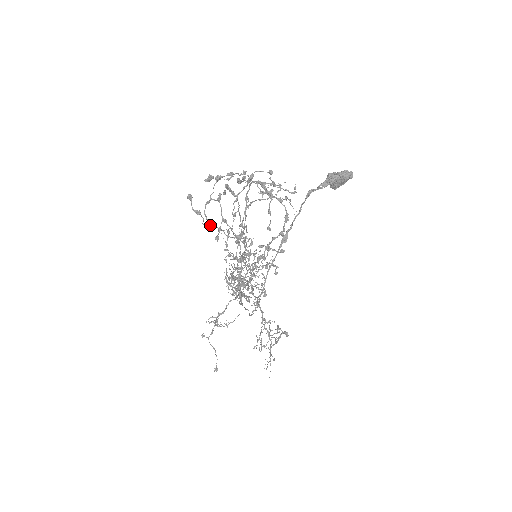
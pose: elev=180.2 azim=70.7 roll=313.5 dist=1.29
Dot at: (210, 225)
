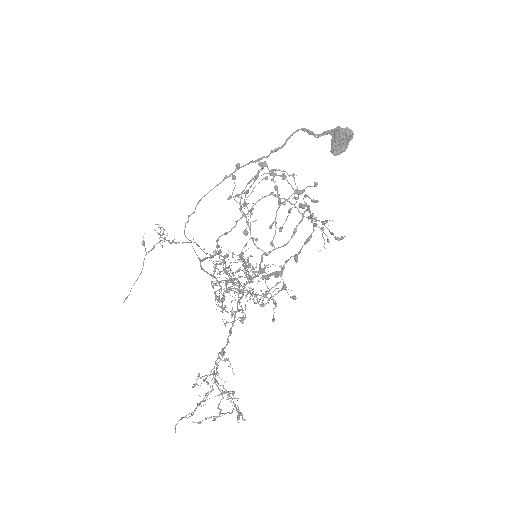
Dot at: occluded
